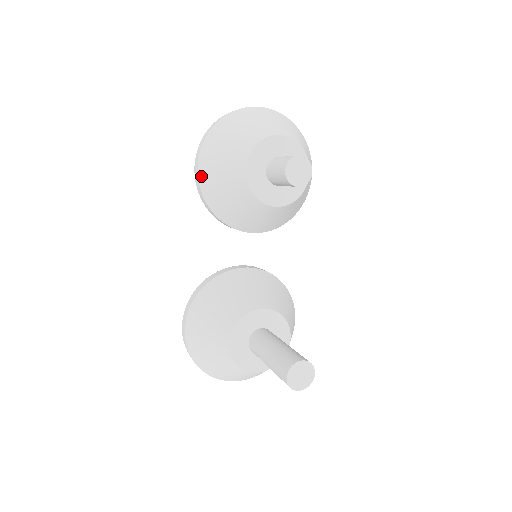
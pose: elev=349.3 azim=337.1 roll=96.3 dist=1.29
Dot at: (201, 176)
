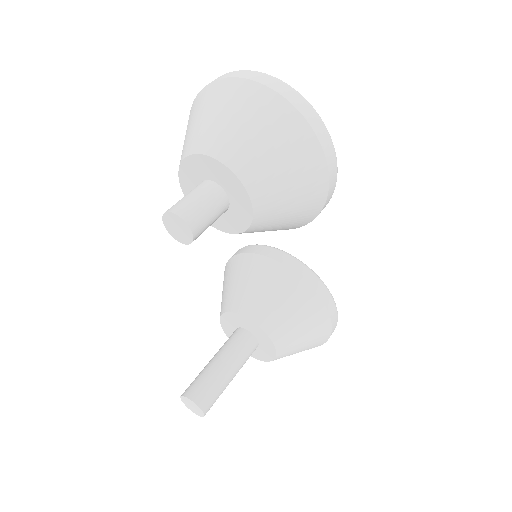
Dot at: occluded
